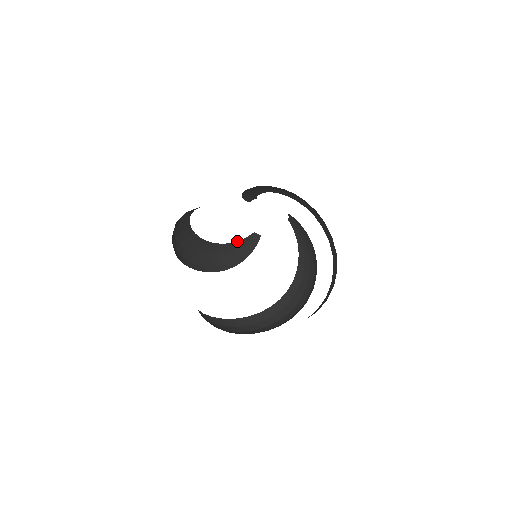
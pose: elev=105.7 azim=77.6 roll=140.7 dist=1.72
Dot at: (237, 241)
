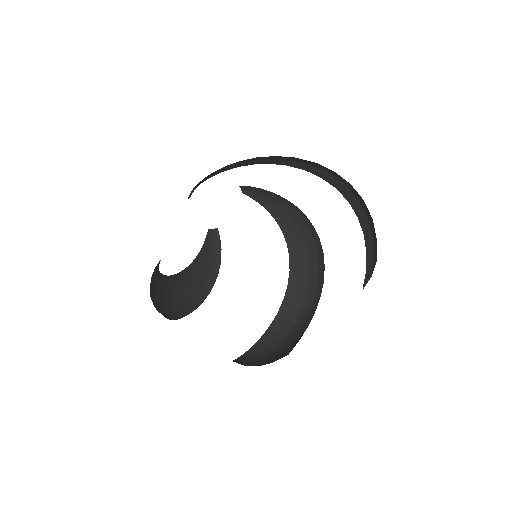
Dot at: occluded
